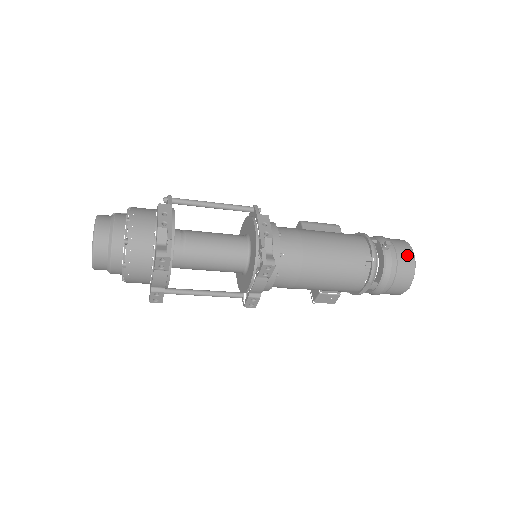
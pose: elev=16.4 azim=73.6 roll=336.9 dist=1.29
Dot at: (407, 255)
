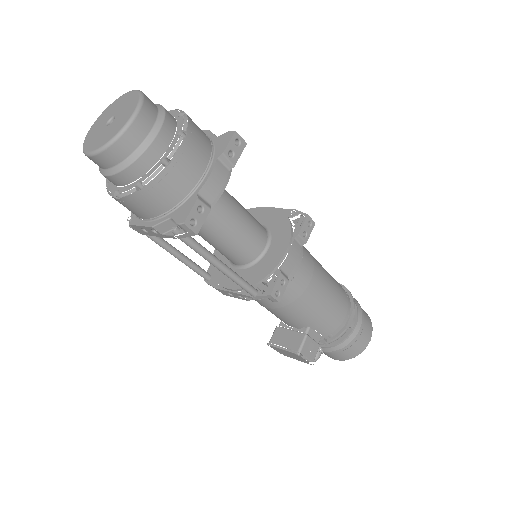
Dot at: occluded
